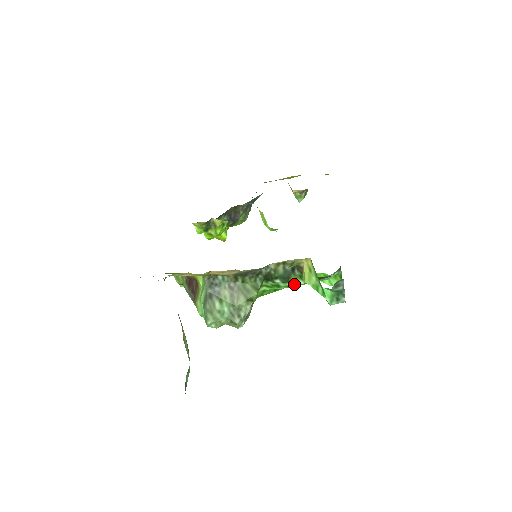
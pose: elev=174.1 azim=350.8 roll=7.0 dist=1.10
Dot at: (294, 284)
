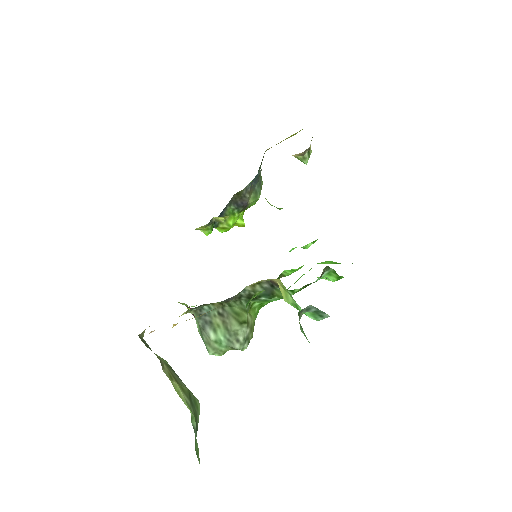
Dot at: (282, 297)
